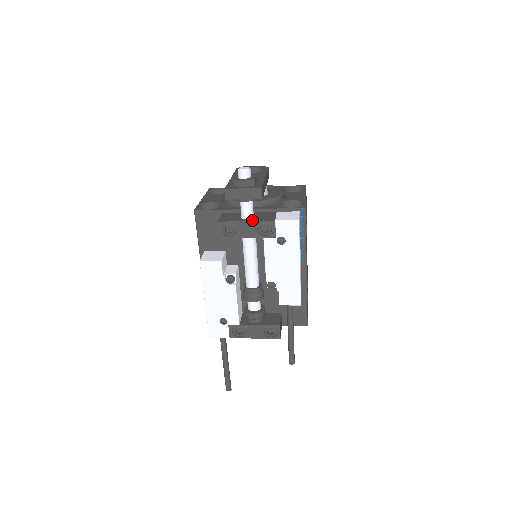
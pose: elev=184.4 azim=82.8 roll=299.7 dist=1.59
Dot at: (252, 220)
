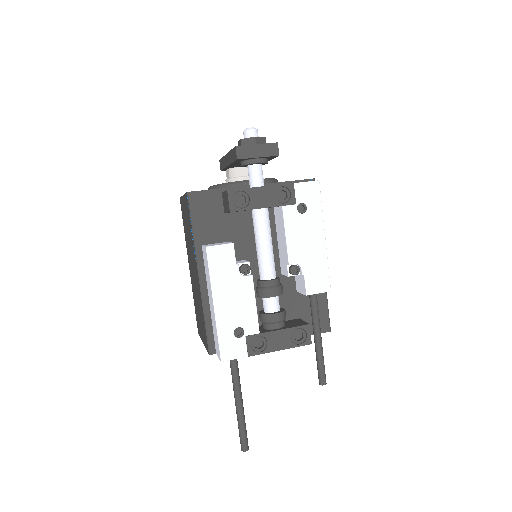
Dot at: occluded
